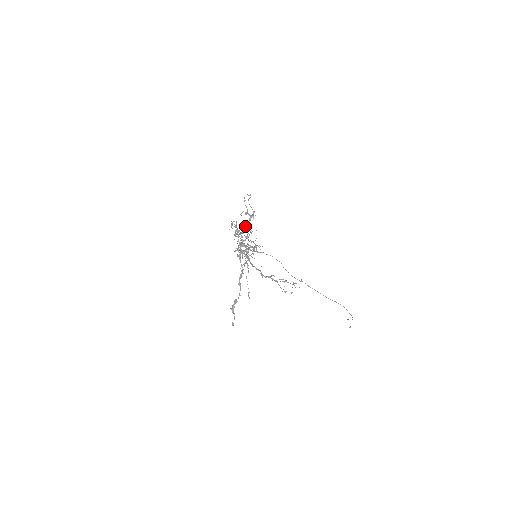
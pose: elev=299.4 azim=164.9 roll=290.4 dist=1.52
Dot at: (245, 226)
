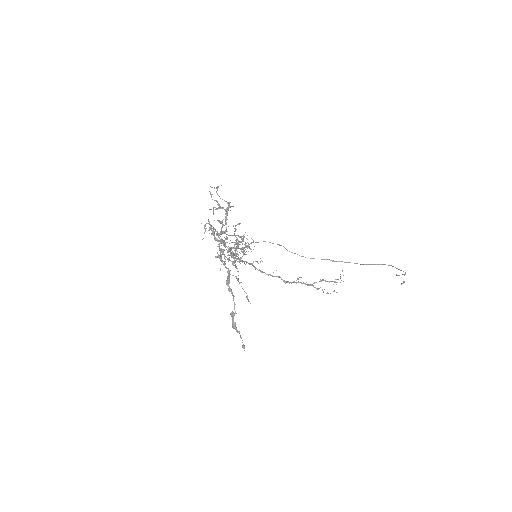
Dot at: (222, 223)
